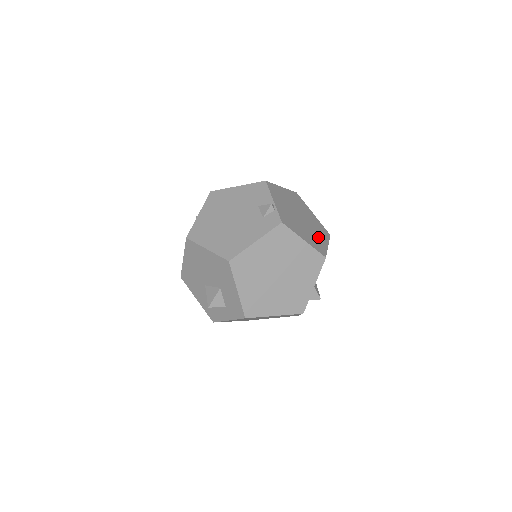
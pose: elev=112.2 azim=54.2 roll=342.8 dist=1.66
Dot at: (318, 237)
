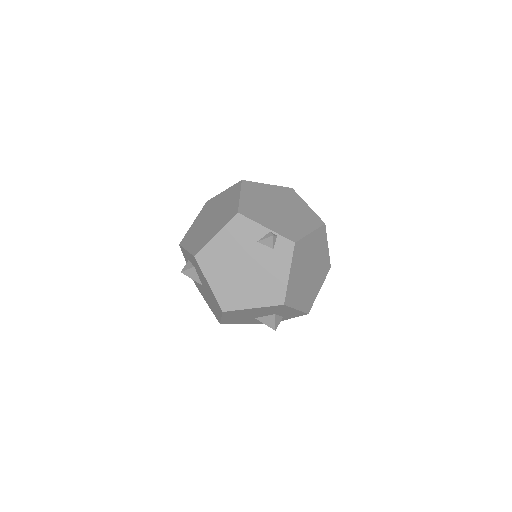
Dot at: (300, 209)
